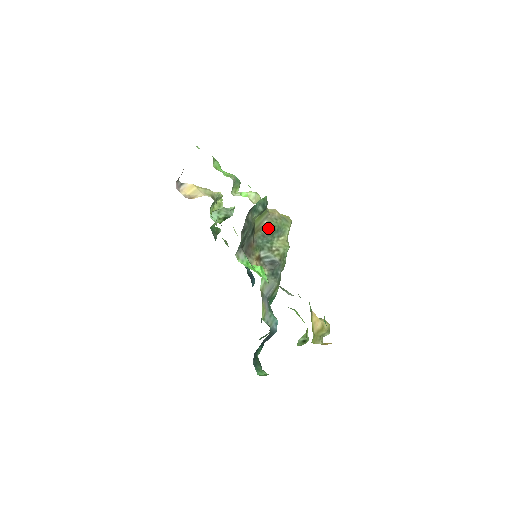
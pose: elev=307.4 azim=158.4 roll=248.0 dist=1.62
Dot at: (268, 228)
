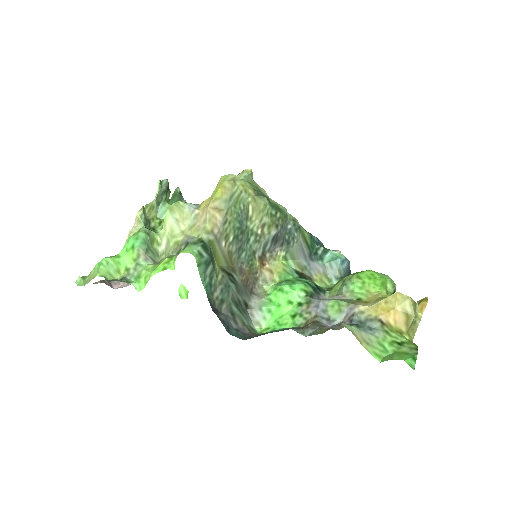
Dot at: (232, 240)
